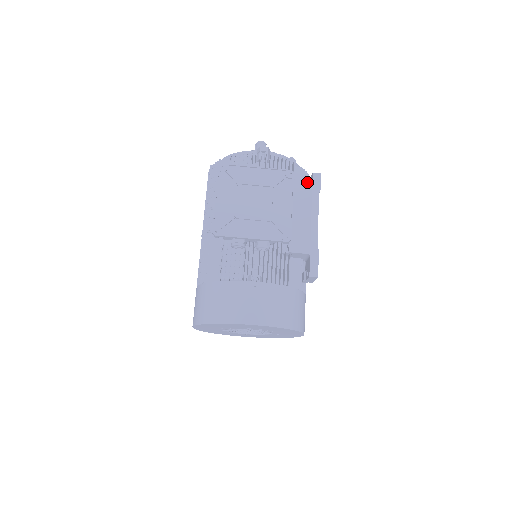
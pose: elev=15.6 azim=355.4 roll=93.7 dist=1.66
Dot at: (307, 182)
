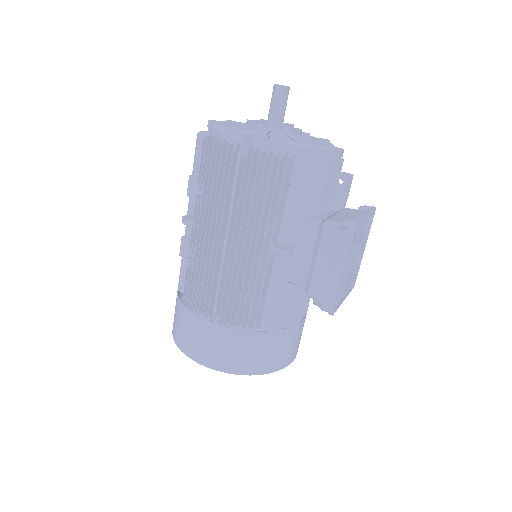
Dot at: occluded
